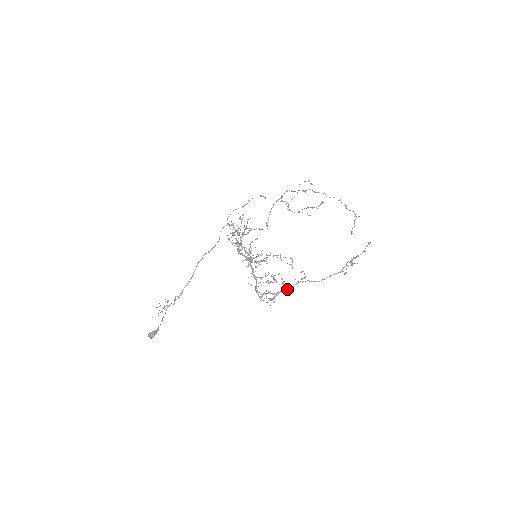
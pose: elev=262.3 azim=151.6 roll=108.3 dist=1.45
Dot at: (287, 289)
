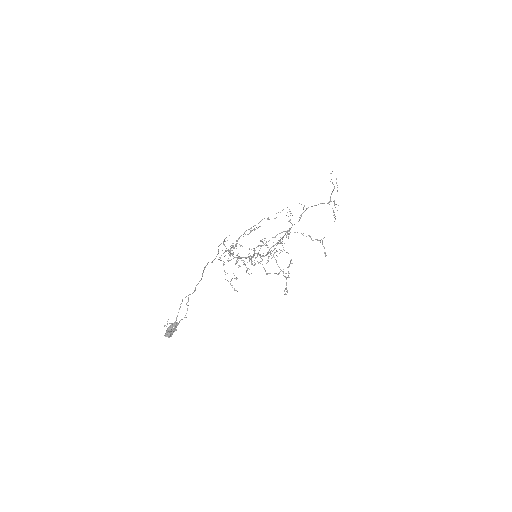
Dot at: occluded
